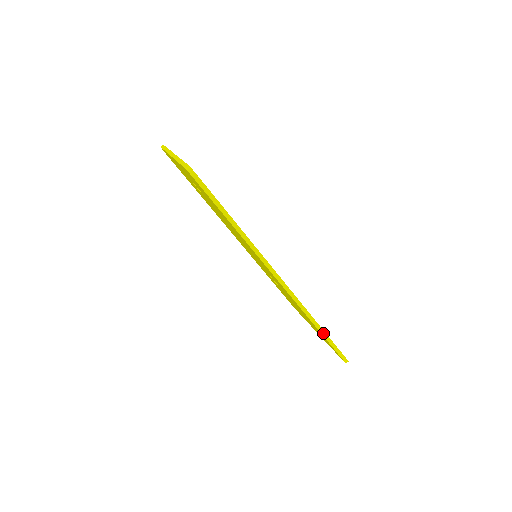
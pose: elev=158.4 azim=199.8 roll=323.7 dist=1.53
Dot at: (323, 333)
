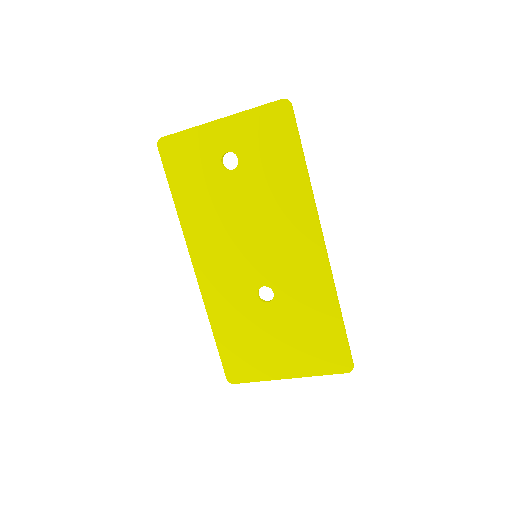
Dot at: (342, 319)
